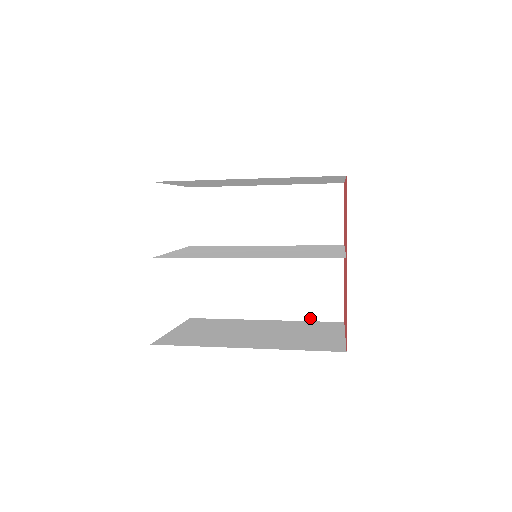
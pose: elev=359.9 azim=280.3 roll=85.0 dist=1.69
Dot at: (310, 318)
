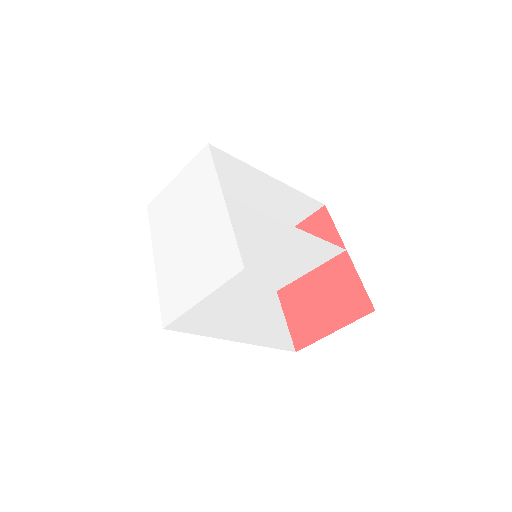
Dot at: (272, 345)
